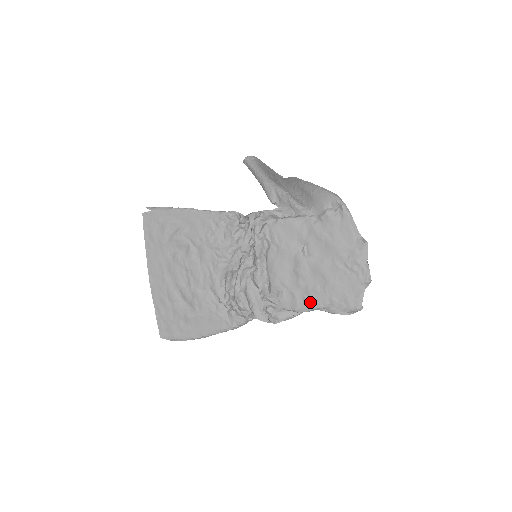
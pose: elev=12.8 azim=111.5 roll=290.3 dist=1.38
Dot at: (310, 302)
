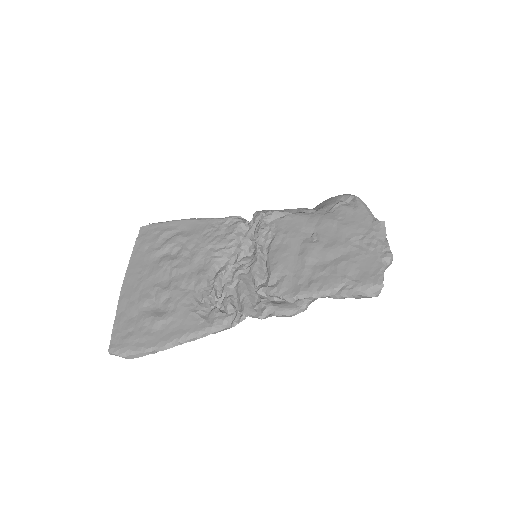
Dot at: (317, 284)
